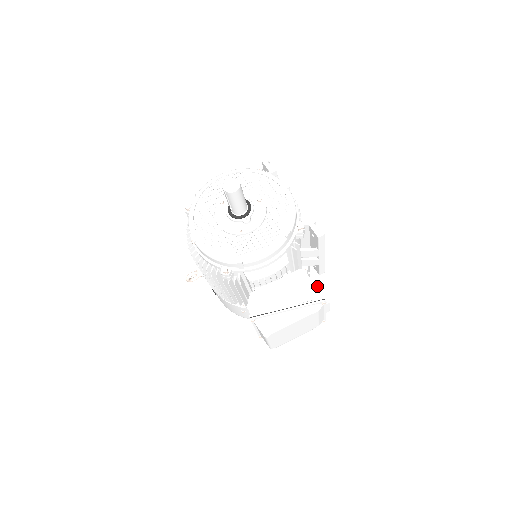
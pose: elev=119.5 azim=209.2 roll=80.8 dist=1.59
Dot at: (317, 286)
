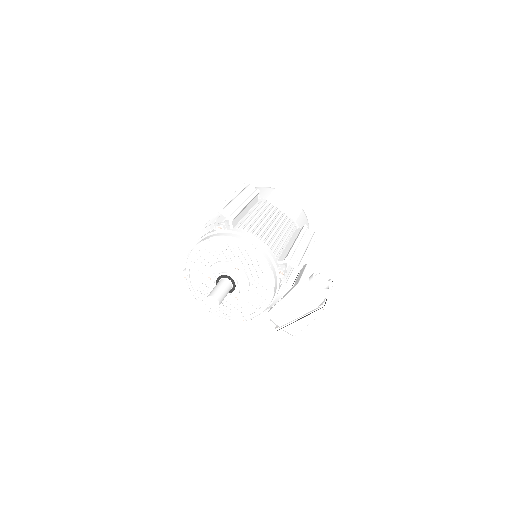
Dot at: (315, 286)
